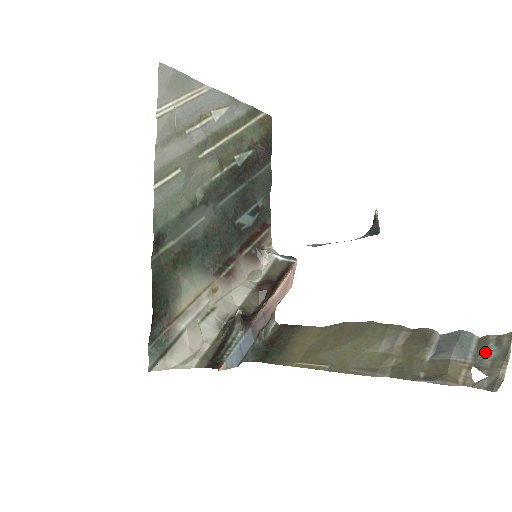
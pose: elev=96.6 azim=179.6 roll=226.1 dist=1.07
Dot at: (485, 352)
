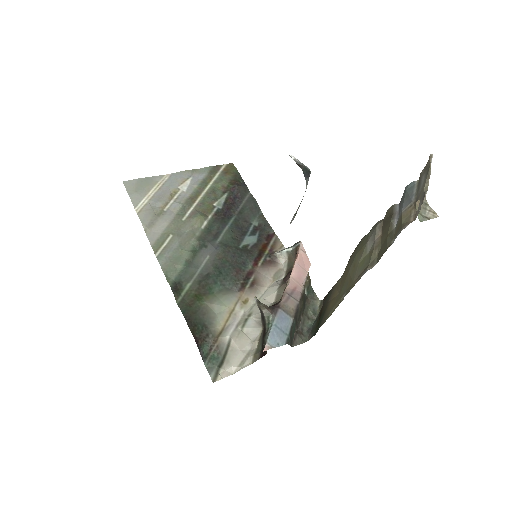
Dot at: (420, 185)
